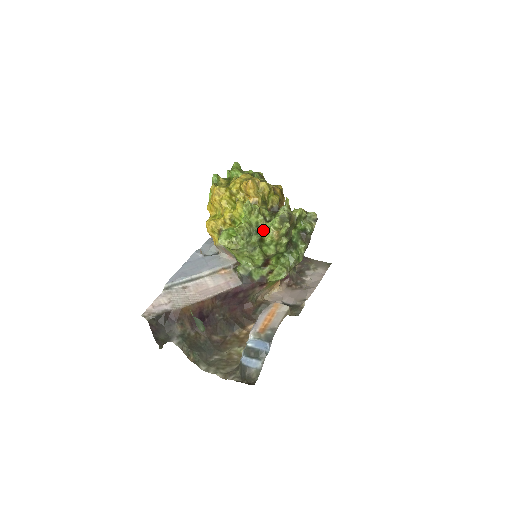
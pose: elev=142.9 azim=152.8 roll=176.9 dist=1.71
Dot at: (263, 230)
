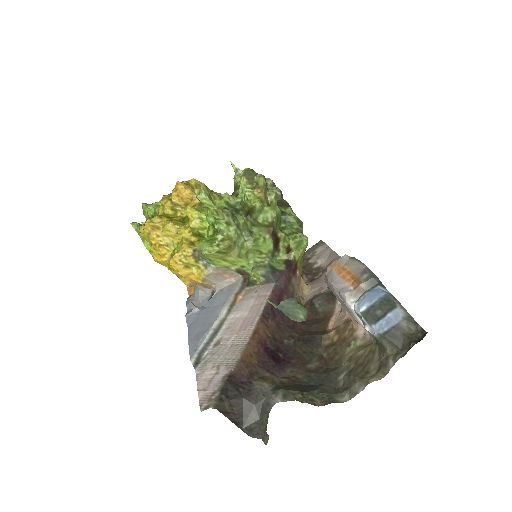
Dot at: (240, 206)
